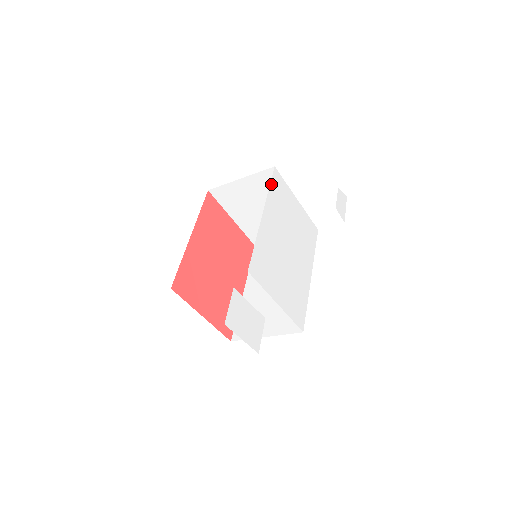
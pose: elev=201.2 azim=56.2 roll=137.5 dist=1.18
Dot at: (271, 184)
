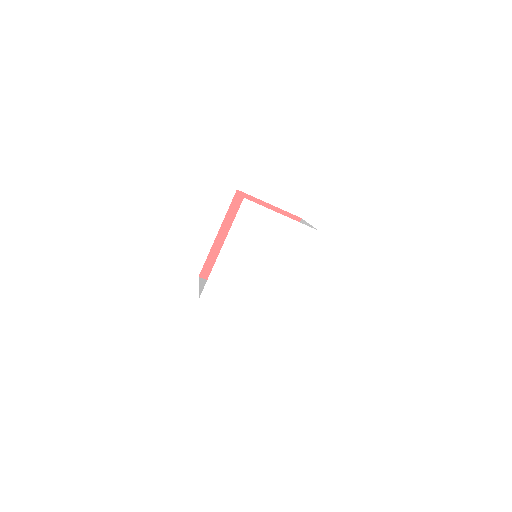
Dot at: (237, 217)
